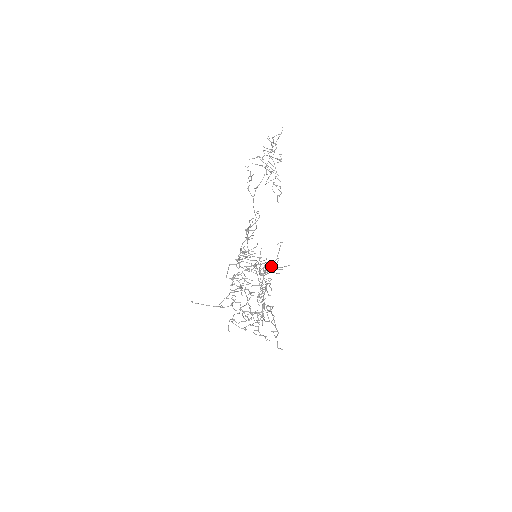
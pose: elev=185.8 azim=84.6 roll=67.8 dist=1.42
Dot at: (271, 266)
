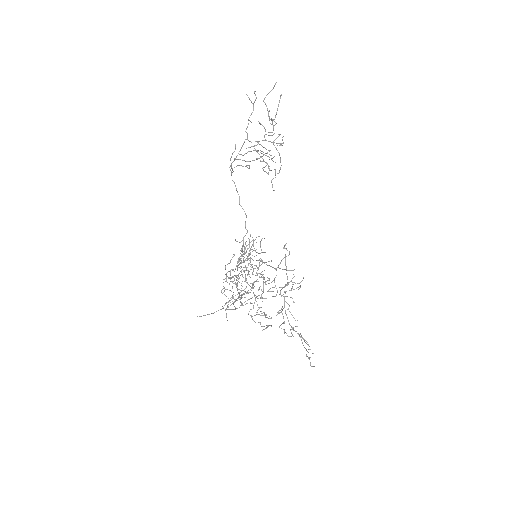
Dot at: (288, 283)
